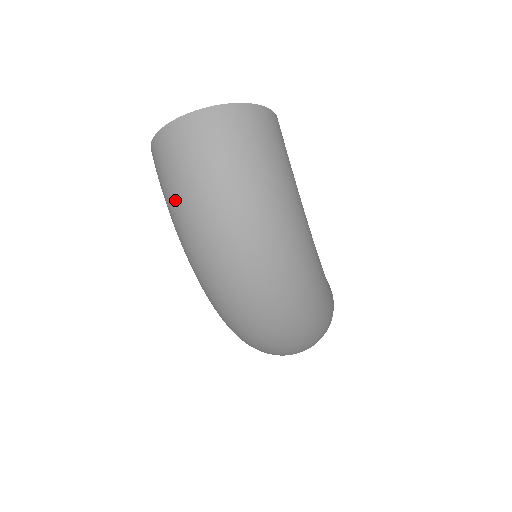
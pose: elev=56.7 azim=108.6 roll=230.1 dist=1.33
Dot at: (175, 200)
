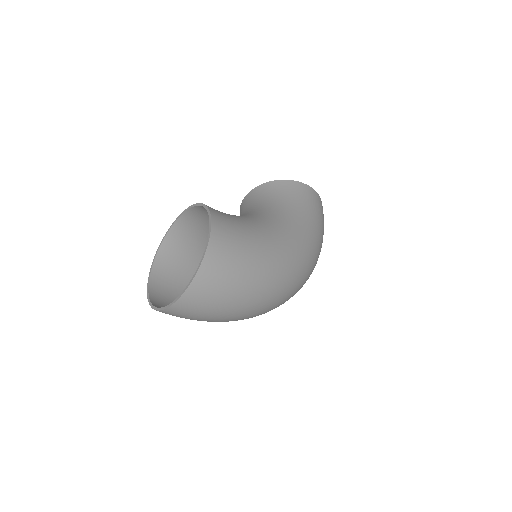
Dot at: occluded
